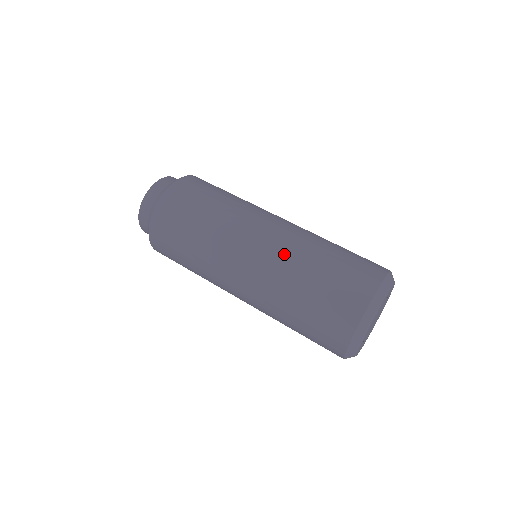
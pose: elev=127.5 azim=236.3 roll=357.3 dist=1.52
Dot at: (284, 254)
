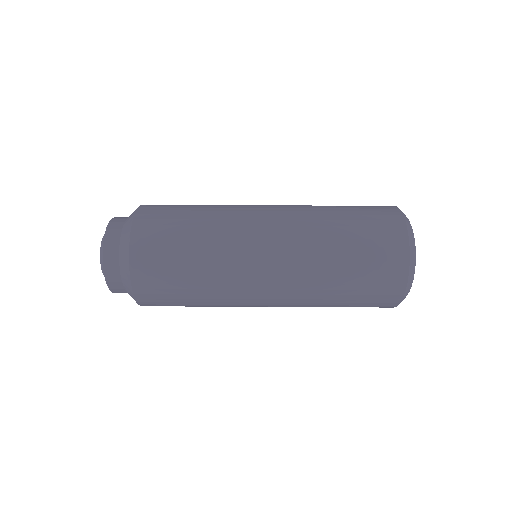
Dot at: (301, 300)
